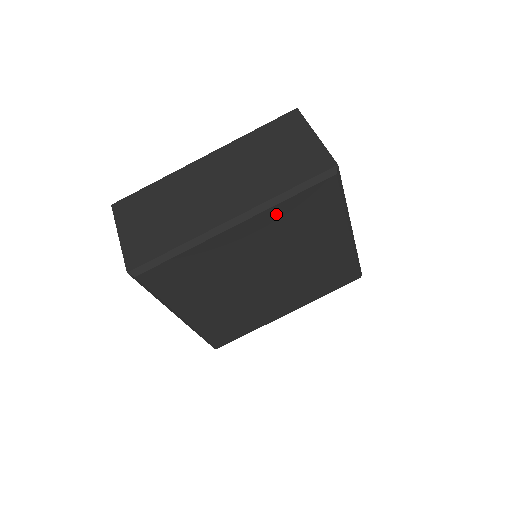
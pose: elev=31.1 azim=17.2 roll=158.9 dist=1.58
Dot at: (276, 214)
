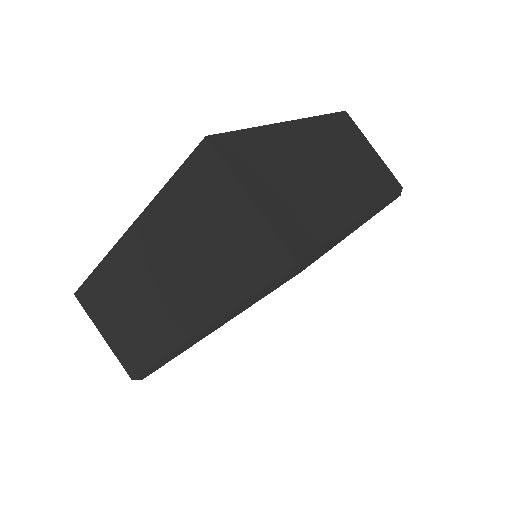
Dot at: occluded
